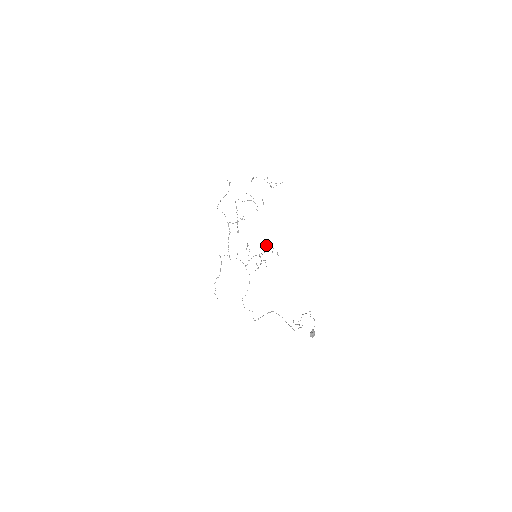
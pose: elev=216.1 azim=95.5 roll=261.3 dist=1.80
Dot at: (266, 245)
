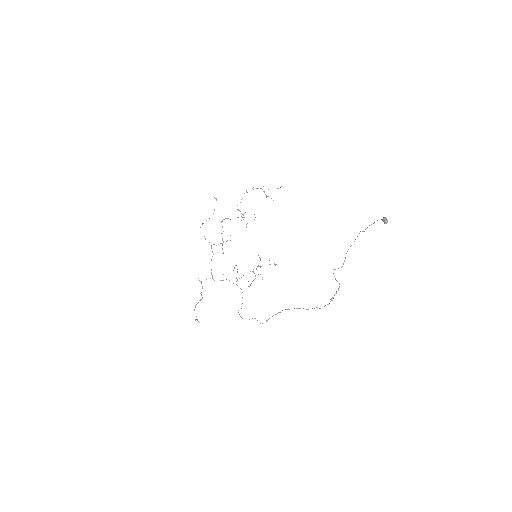
Dot at: (260, 258)
